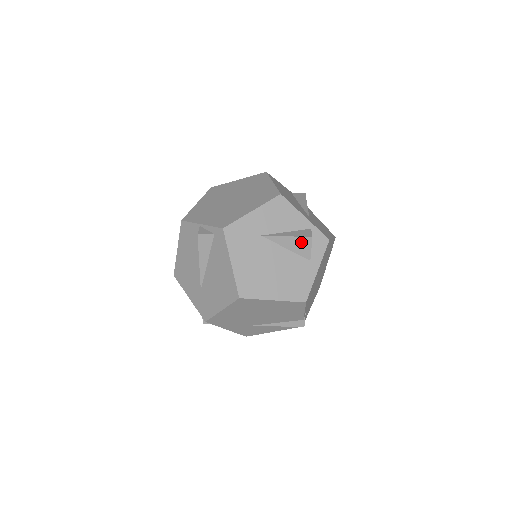
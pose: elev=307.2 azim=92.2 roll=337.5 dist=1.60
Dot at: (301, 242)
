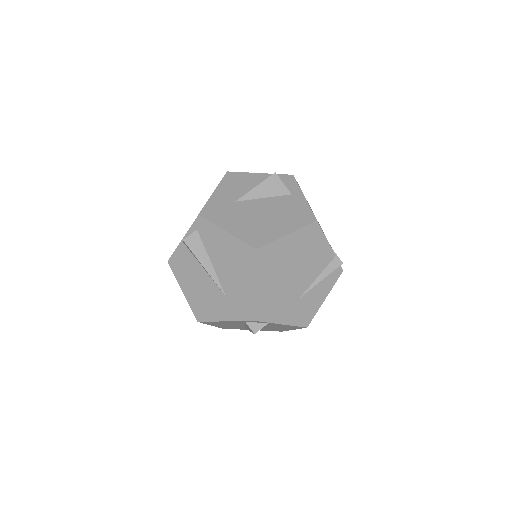
Dot at: (270, 183)
